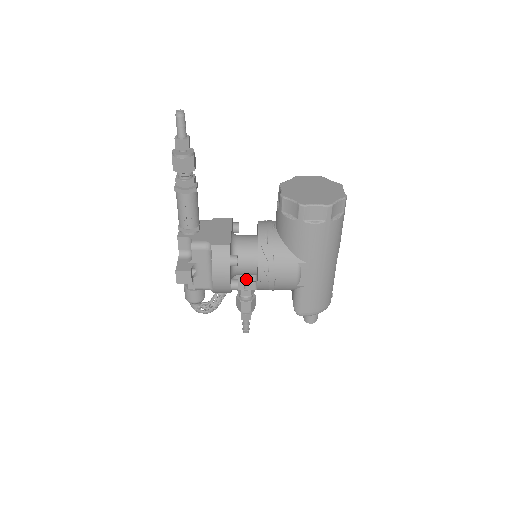
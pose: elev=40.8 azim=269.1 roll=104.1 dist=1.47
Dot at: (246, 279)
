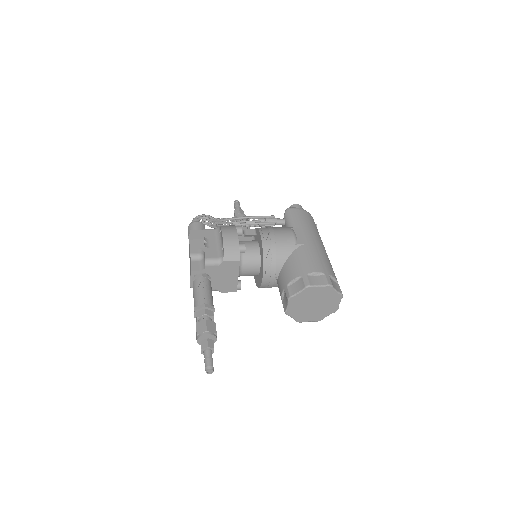
Dot at: occluded
